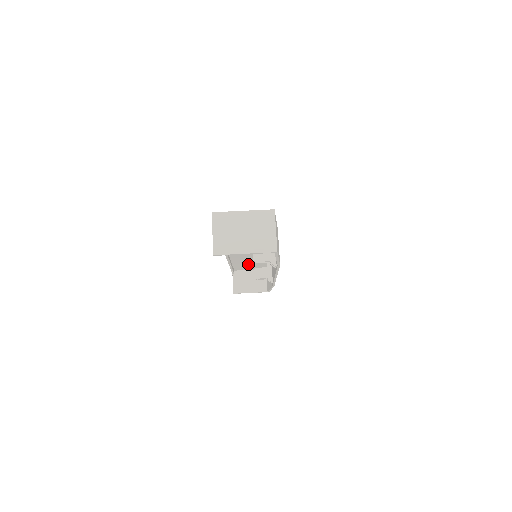
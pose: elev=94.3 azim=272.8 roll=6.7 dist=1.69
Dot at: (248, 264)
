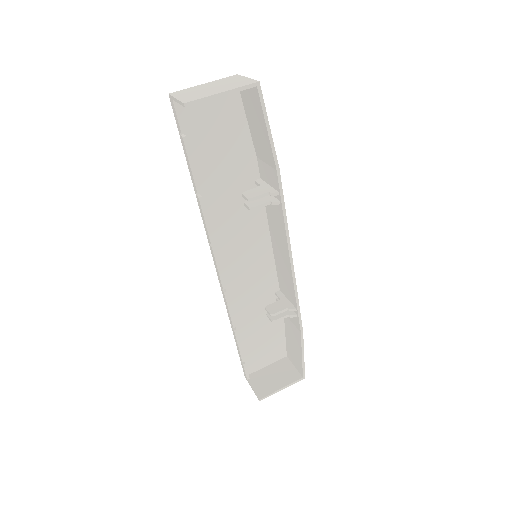
Dot at: (258, 335)
